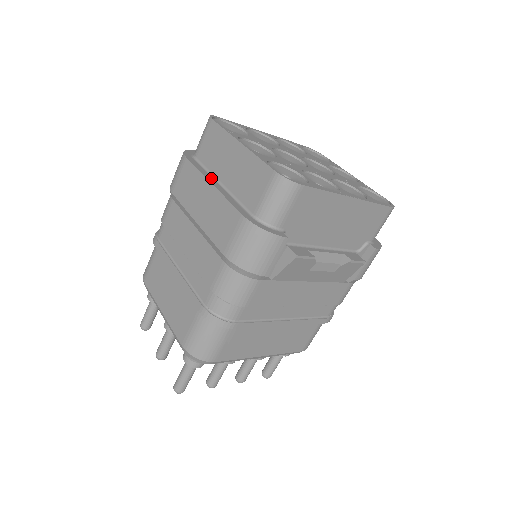
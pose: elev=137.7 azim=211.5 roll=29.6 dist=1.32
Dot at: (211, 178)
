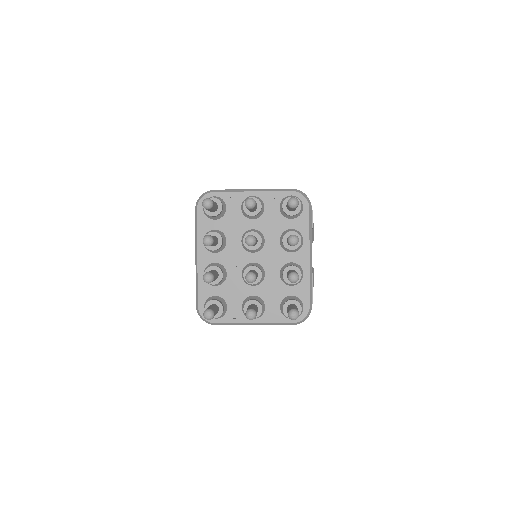
Dot at: occluded
